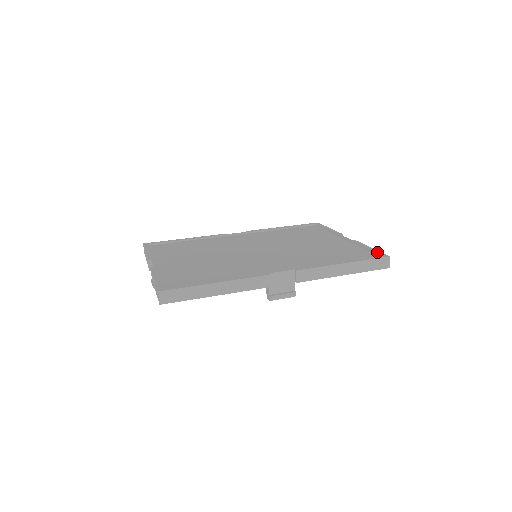
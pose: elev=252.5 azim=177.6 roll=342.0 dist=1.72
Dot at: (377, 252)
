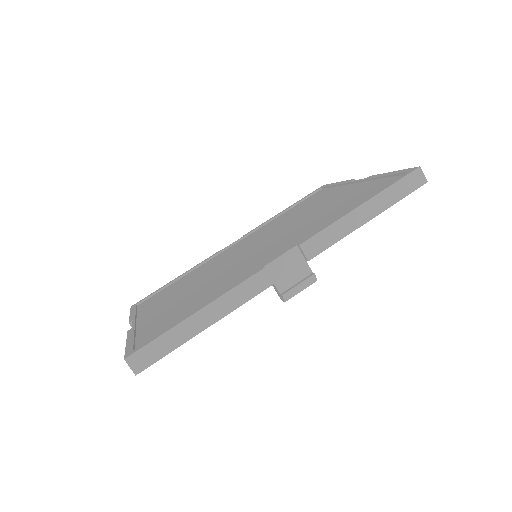
Dot at: (401, 171)
